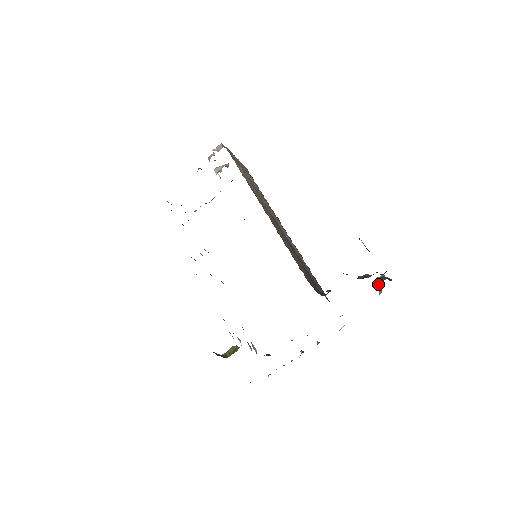
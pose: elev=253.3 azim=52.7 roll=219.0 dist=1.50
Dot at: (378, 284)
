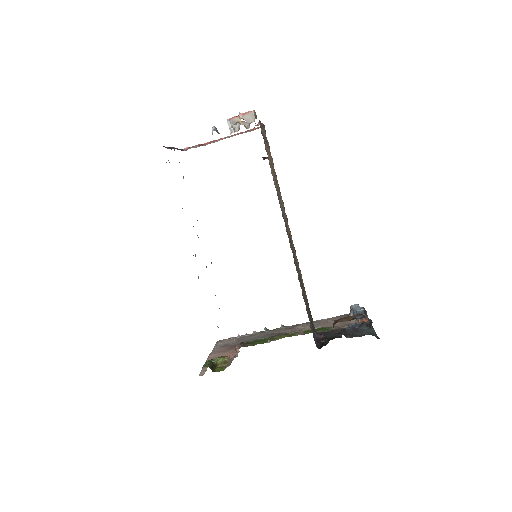
Dot at: (355, 313)
